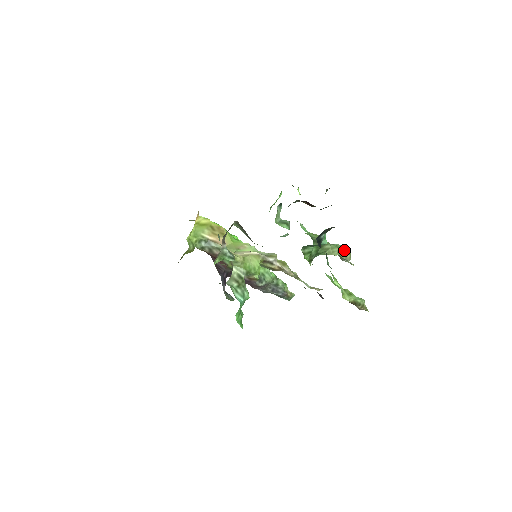
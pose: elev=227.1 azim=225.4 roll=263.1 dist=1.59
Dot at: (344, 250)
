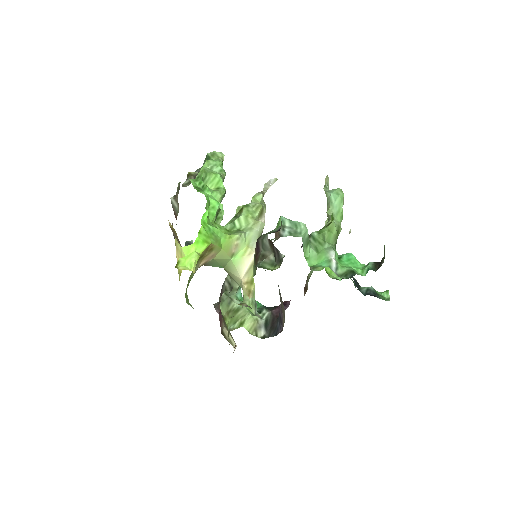
Dot at: (342, 206)
